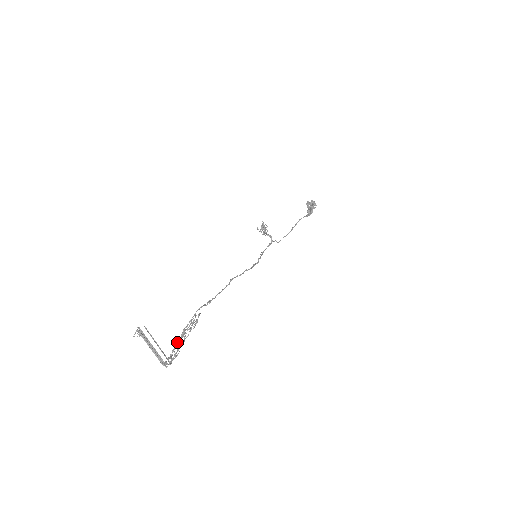
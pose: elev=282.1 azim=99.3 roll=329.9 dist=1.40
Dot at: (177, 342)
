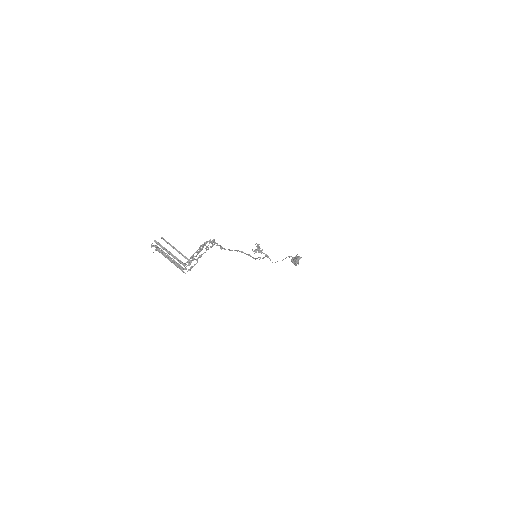
Dot at: (196, 251)
